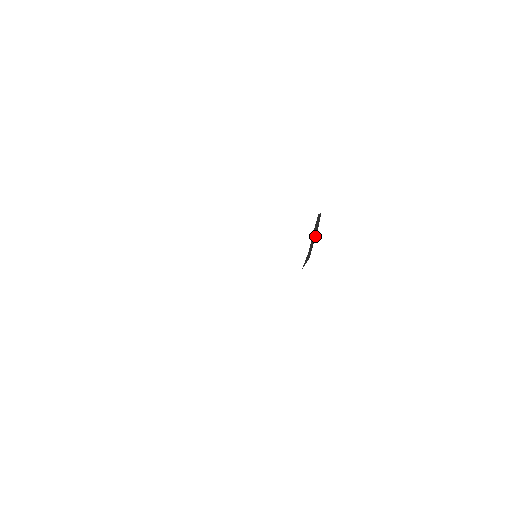
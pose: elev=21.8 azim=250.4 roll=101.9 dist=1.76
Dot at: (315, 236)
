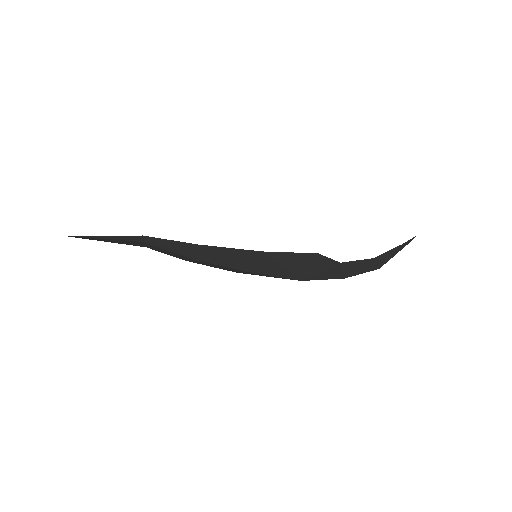
Dot at: occluded
